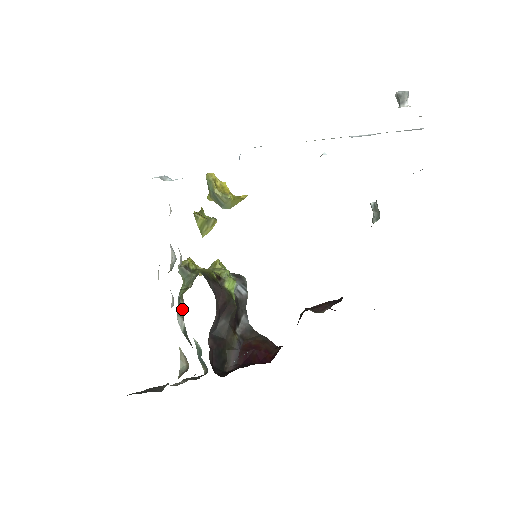
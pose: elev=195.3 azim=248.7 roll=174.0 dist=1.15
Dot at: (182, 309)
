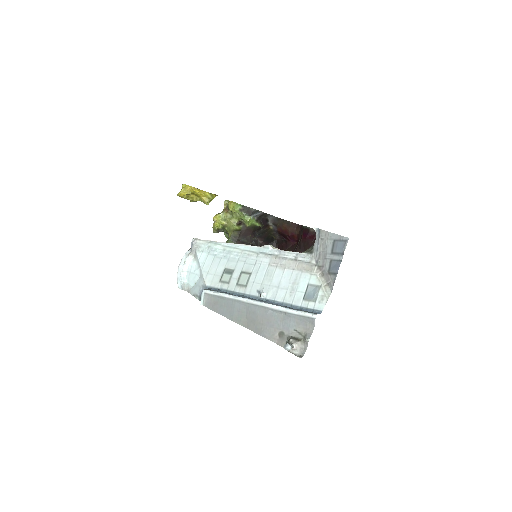
Dot at: occluded
